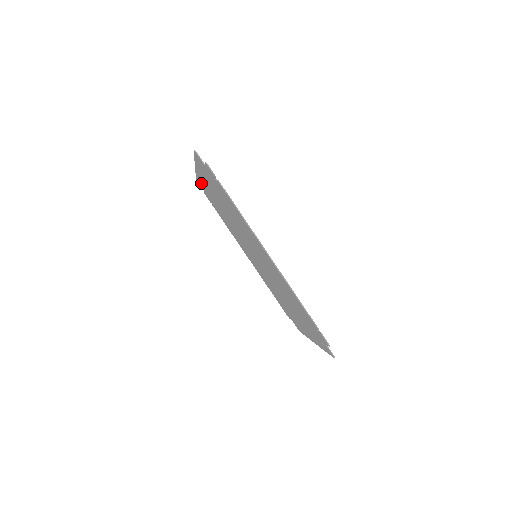
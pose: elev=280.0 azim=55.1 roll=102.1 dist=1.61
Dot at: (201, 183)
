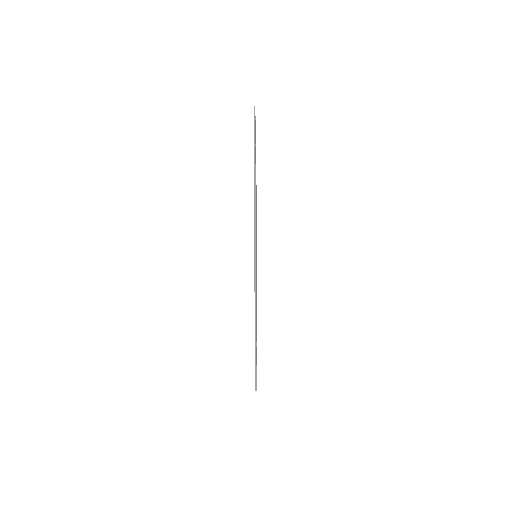
Dot at: occluded
